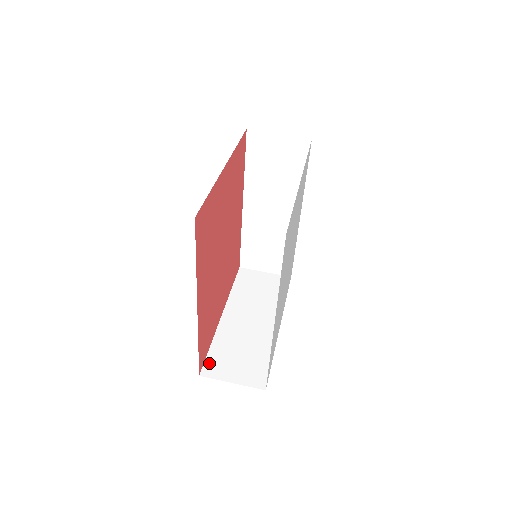
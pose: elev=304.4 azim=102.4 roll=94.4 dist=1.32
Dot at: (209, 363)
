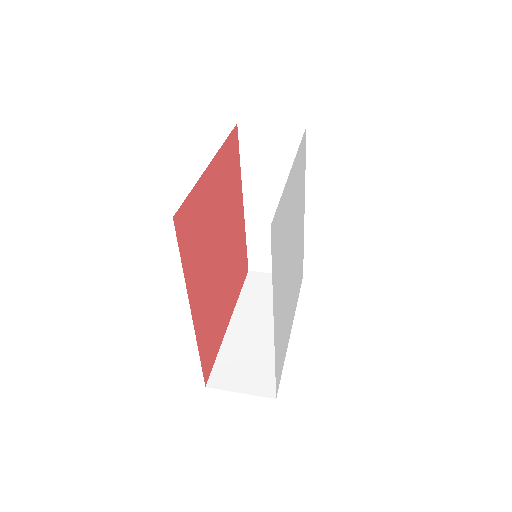
Dot at: (216, 373)
